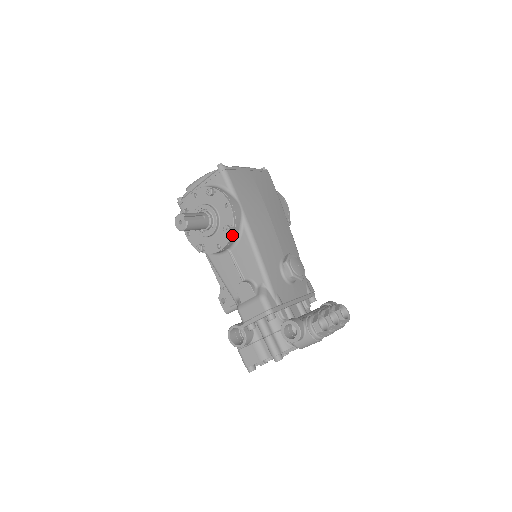
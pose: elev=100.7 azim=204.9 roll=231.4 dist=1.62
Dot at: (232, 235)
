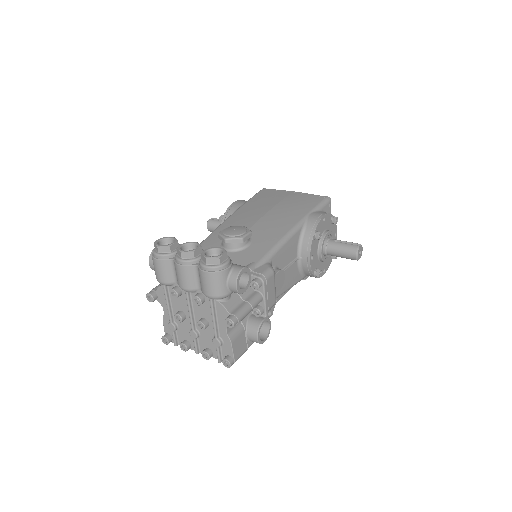
Dot at: occluded
